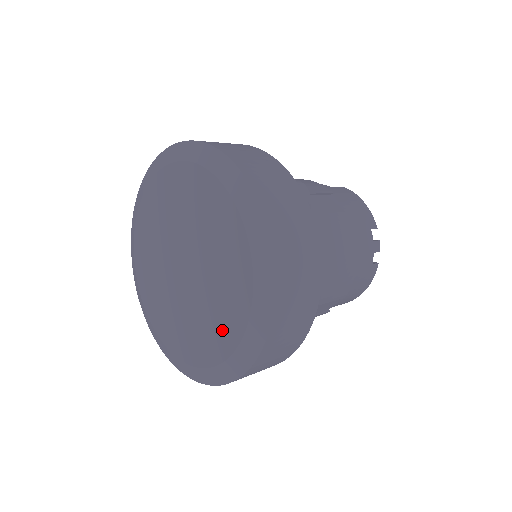
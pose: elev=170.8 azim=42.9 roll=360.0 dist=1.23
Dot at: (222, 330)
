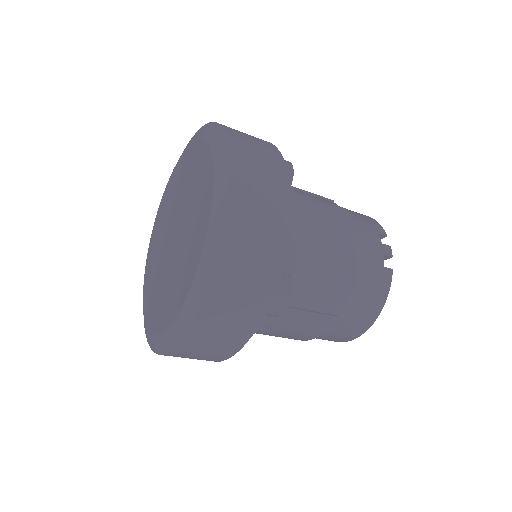
Dot at: (189, 263)
